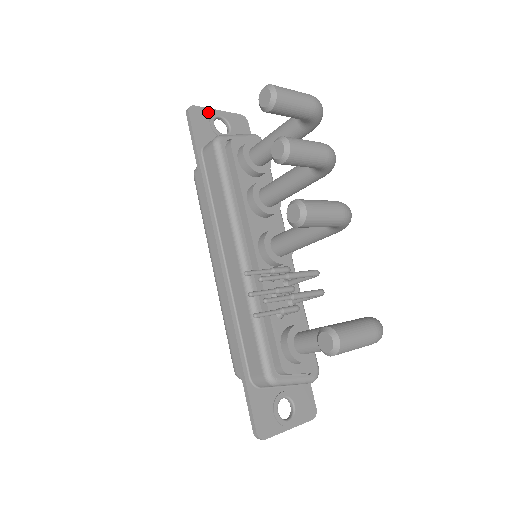
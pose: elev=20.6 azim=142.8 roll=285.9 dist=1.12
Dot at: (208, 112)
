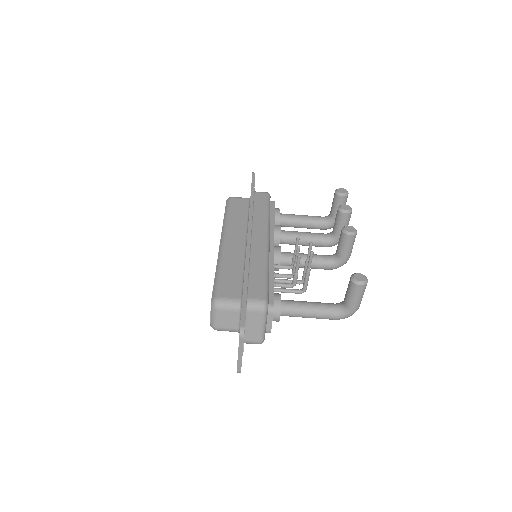
Dot at: occluded
